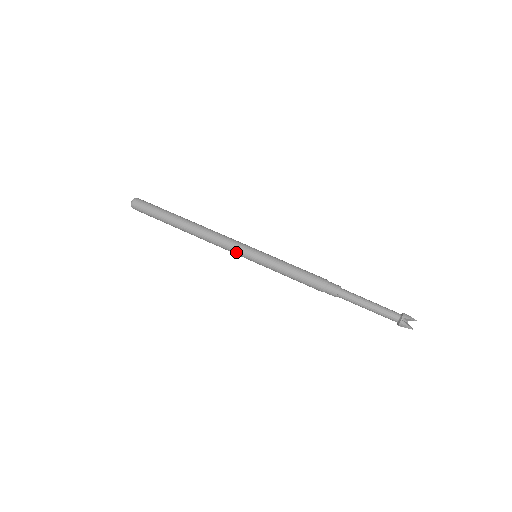
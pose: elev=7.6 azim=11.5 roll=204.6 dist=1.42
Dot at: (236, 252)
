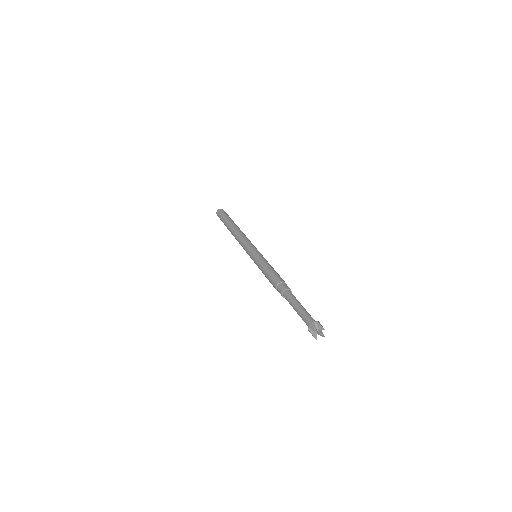
Dot at: occluded
